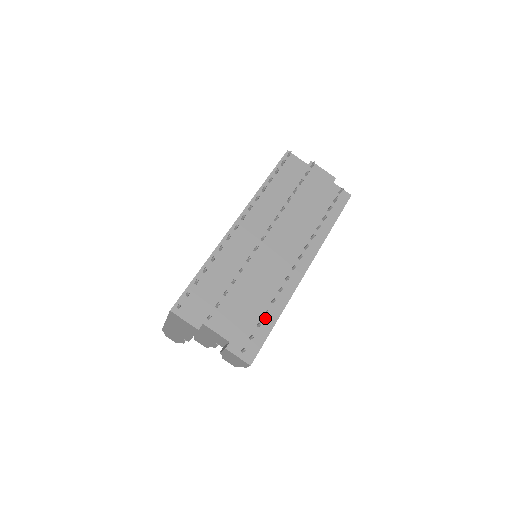
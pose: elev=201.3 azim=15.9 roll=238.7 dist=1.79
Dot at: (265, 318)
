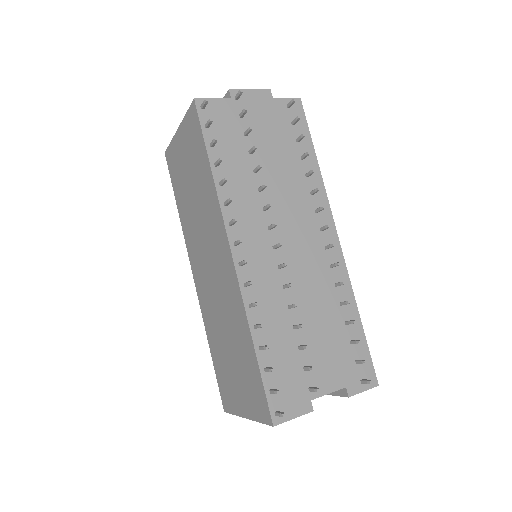
Dot at: (350, 328)
